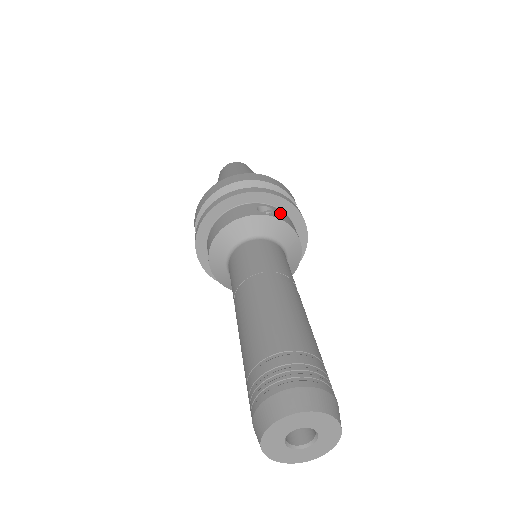
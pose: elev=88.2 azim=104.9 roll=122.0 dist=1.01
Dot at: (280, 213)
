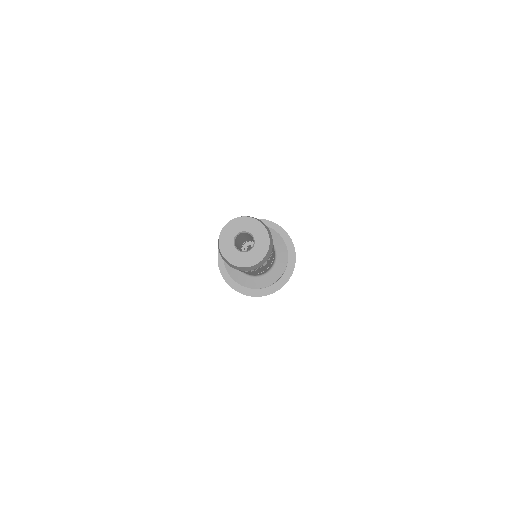
Dot at: occluded
